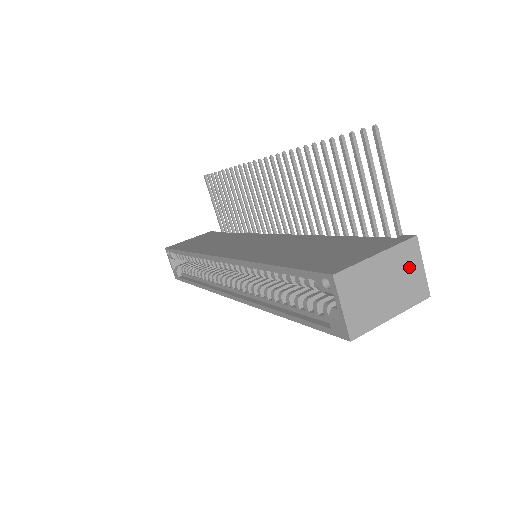
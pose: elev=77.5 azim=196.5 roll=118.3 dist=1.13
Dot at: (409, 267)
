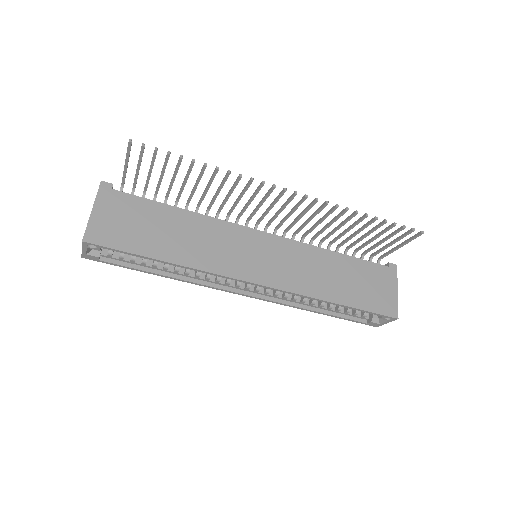
Dot at: occluded
